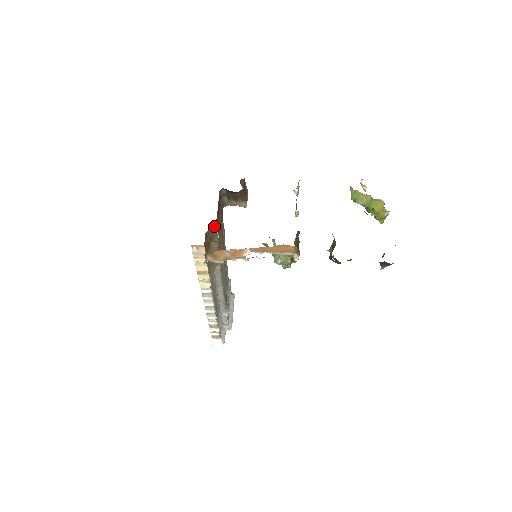
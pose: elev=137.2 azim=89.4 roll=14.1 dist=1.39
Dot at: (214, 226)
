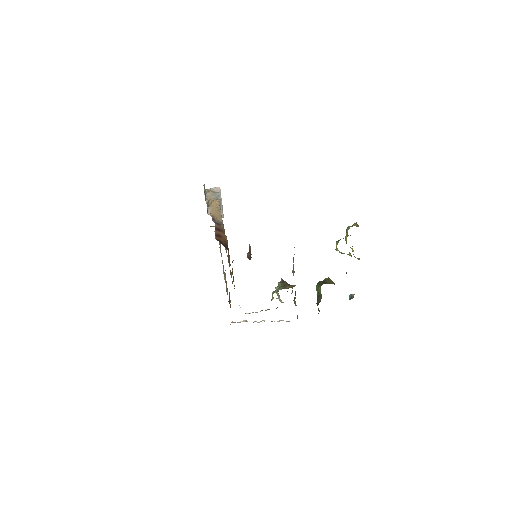
Dot at: occluded
